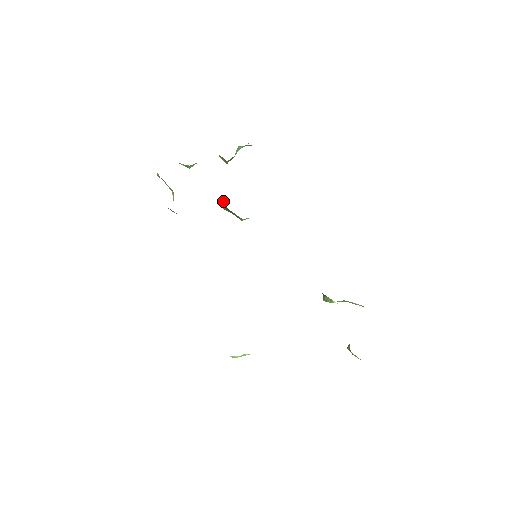
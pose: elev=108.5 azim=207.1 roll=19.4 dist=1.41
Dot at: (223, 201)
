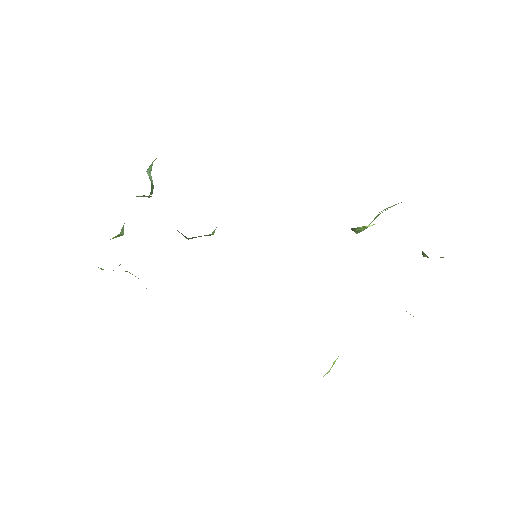
Dot at: occluded
